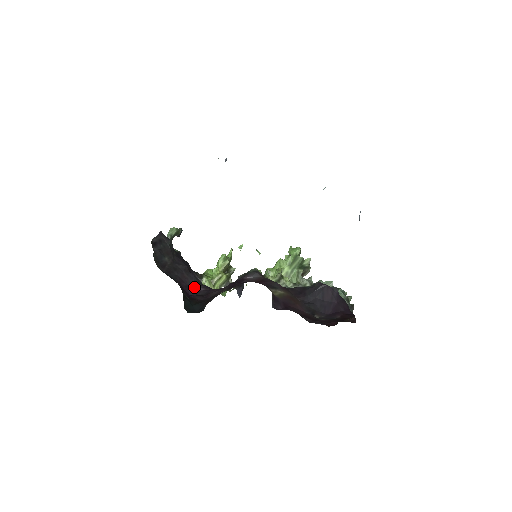
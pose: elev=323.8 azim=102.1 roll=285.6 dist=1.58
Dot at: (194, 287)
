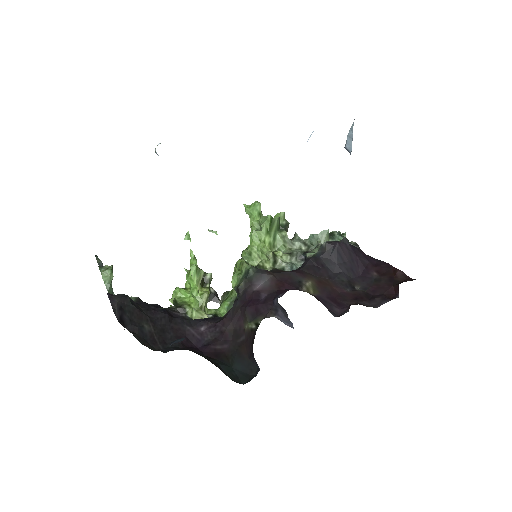
Dot at: (194, 333)
